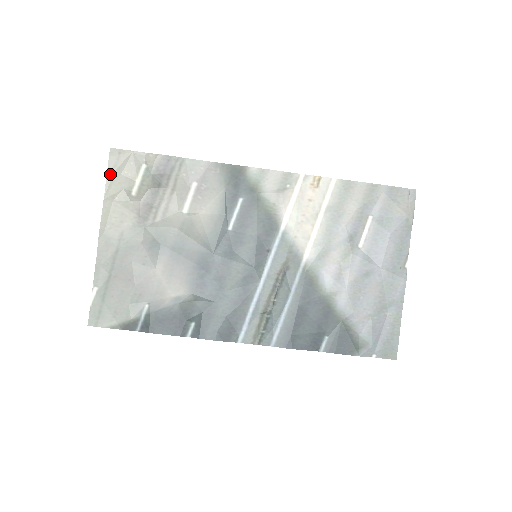
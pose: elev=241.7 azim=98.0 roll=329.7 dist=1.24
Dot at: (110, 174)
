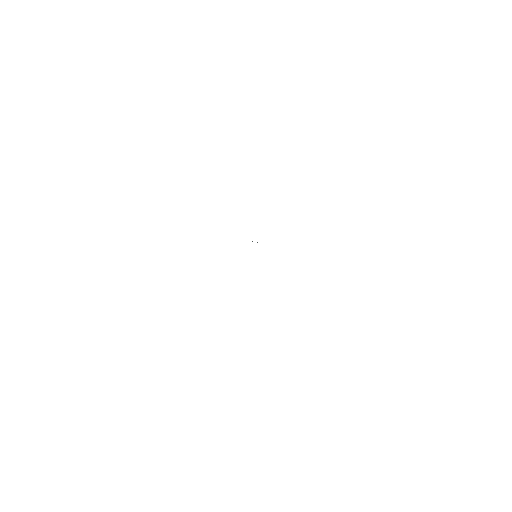
Dot at: occluded
